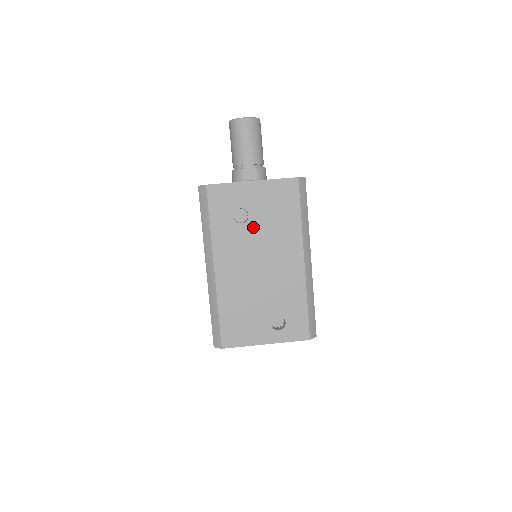
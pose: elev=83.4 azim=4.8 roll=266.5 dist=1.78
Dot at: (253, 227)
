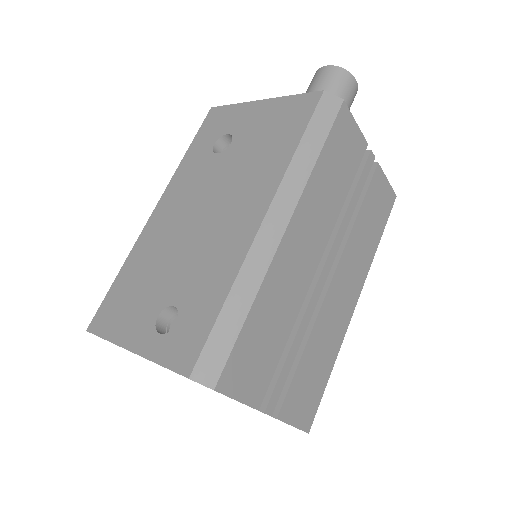
Dot at: (227, 159)
